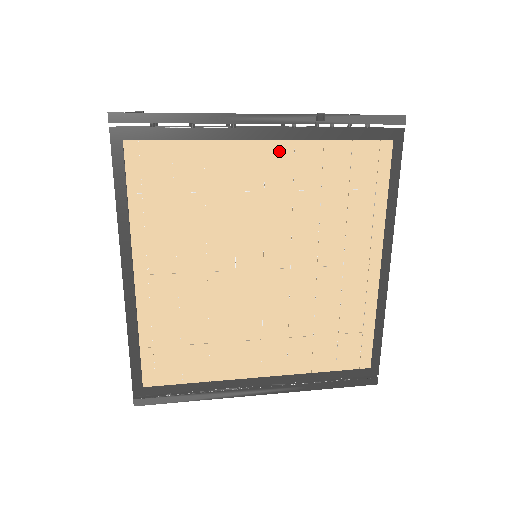
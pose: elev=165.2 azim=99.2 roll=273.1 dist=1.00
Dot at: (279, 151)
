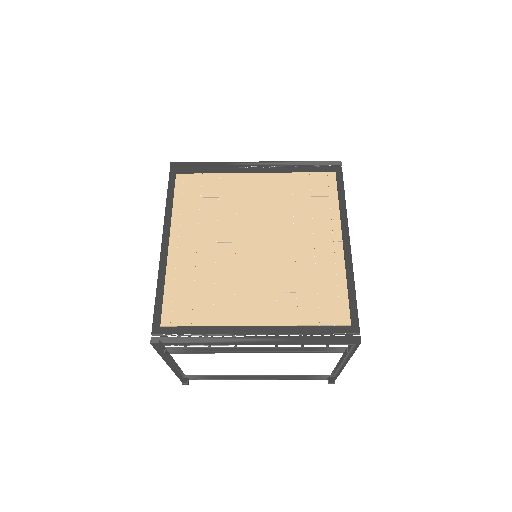
Dot at: (264, 178)
